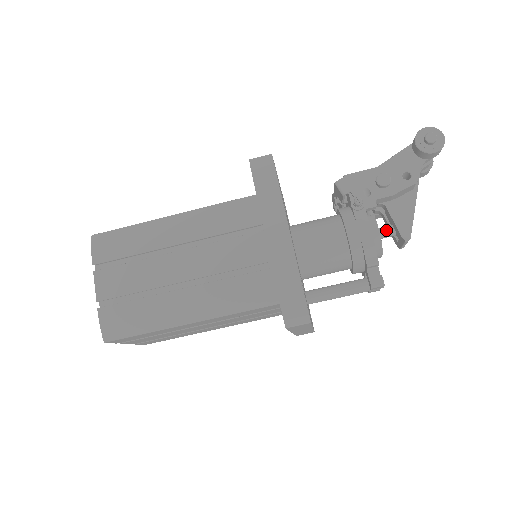
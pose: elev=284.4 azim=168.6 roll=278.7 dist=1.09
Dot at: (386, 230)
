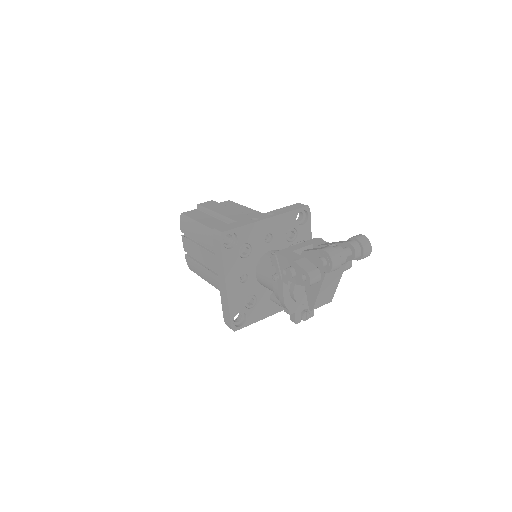
Dot at: occluded
